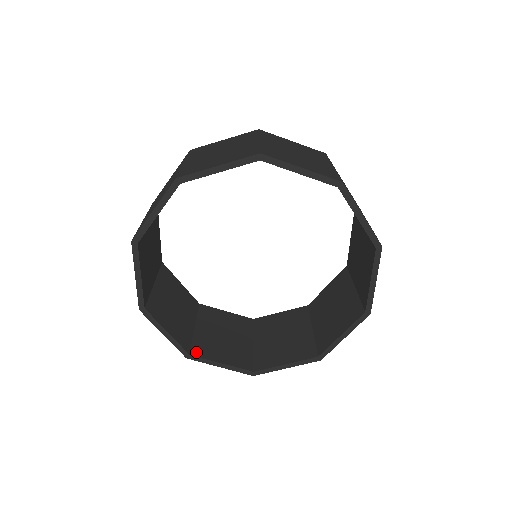
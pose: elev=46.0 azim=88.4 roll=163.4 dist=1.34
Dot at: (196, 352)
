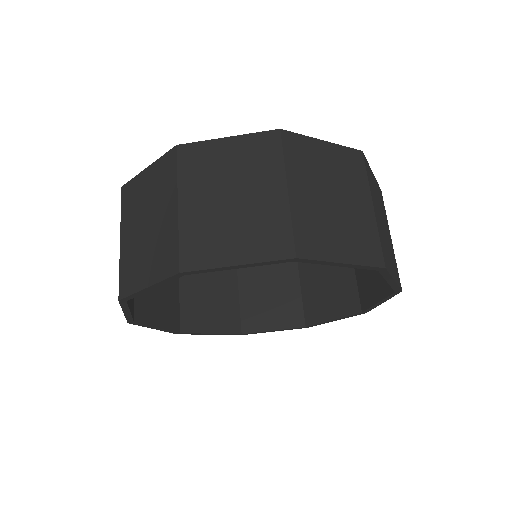
Dot at: (247, 328)
